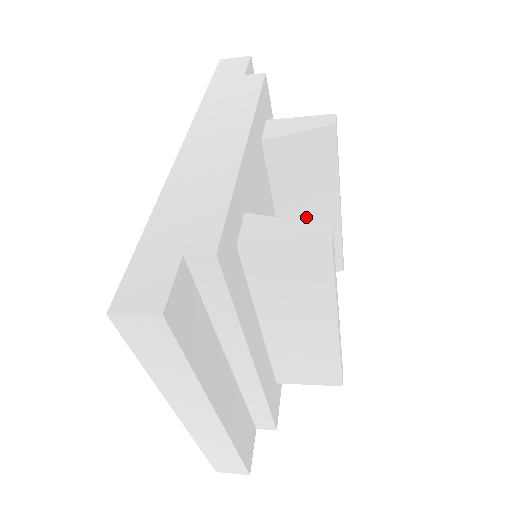
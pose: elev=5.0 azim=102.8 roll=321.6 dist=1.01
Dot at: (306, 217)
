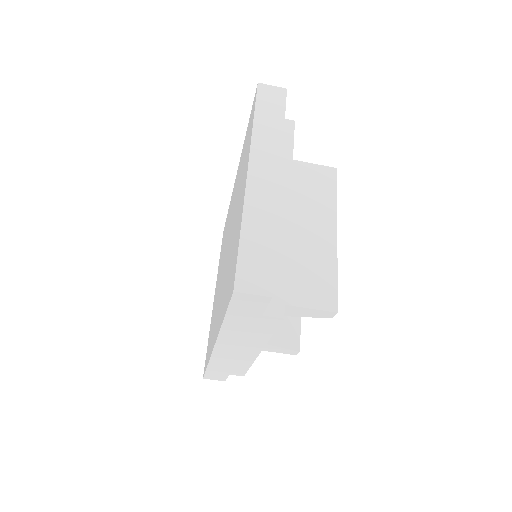
Dot at: occluded
